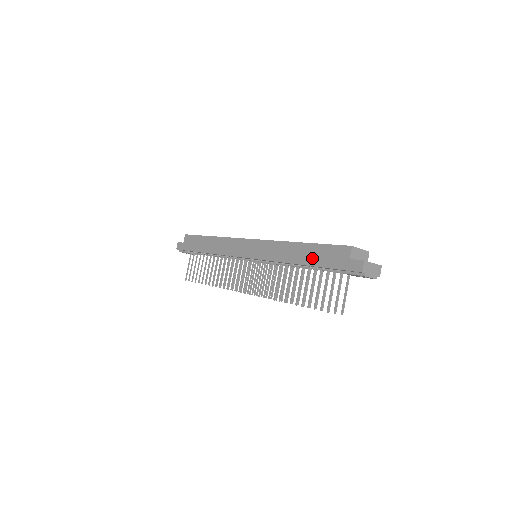
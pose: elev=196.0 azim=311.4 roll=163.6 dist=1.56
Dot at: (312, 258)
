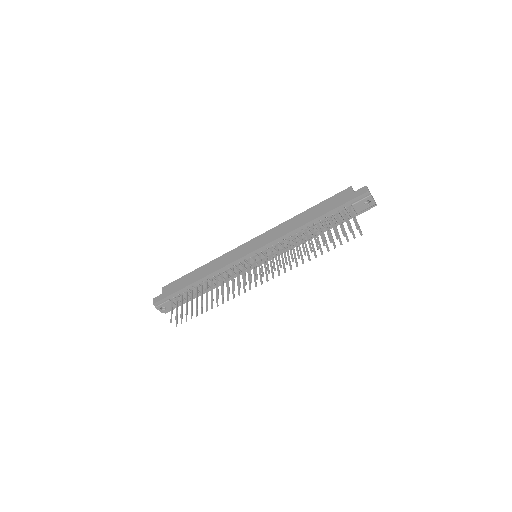
Dot at: (320, 211)
